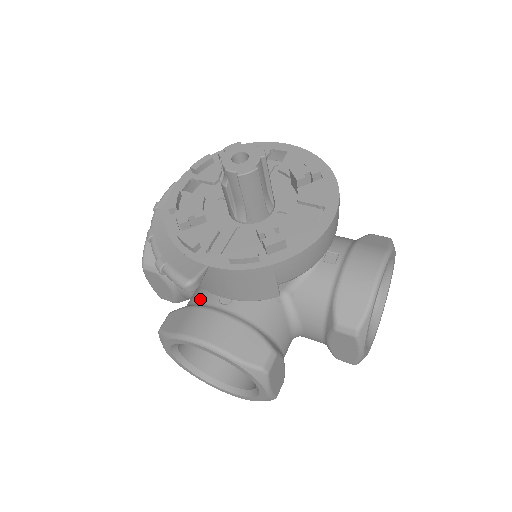
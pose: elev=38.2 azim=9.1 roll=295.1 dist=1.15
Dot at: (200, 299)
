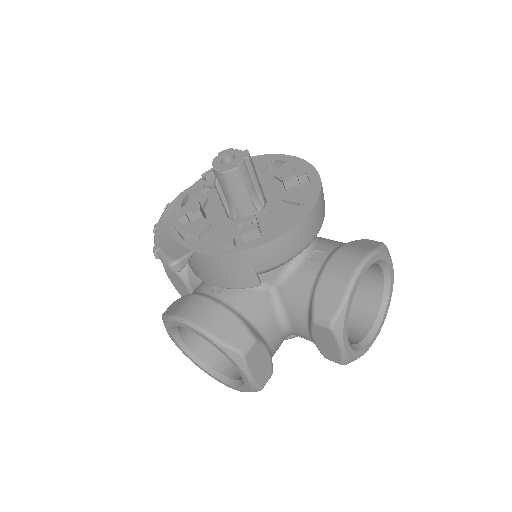
Dot at: (198, 289)
